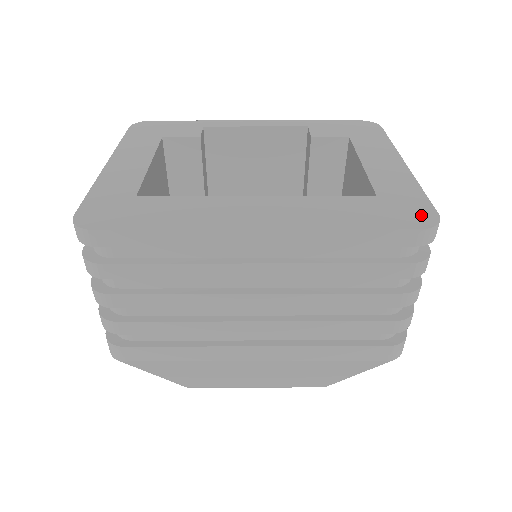
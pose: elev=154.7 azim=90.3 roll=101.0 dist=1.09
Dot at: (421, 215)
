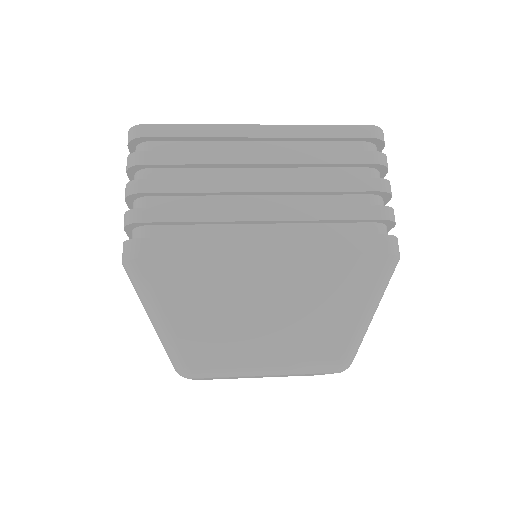
Dot at: occluded
